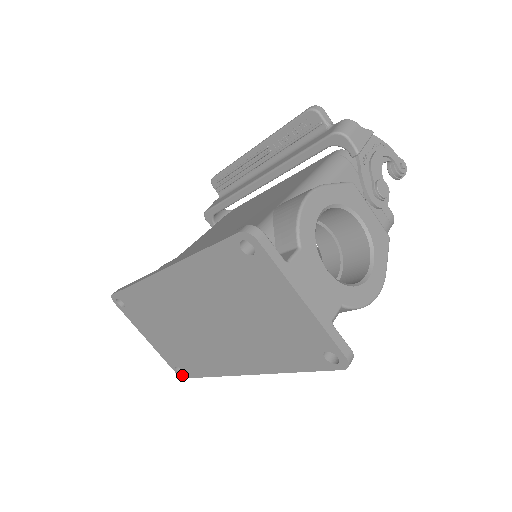
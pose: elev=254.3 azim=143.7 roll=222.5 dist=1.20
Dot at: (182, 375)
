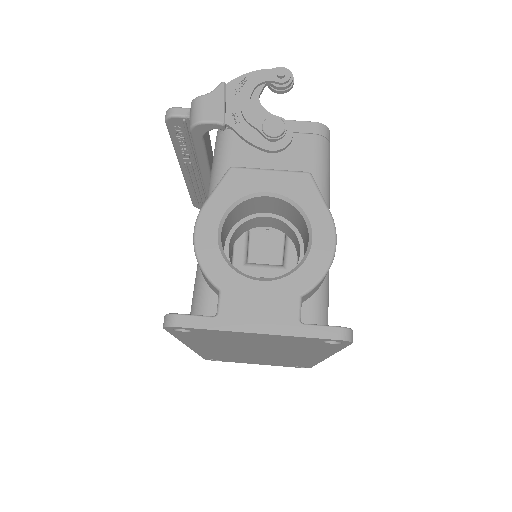
Dot at: occluded
